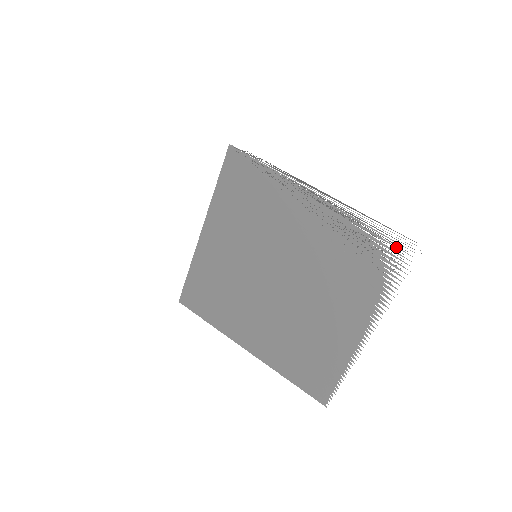
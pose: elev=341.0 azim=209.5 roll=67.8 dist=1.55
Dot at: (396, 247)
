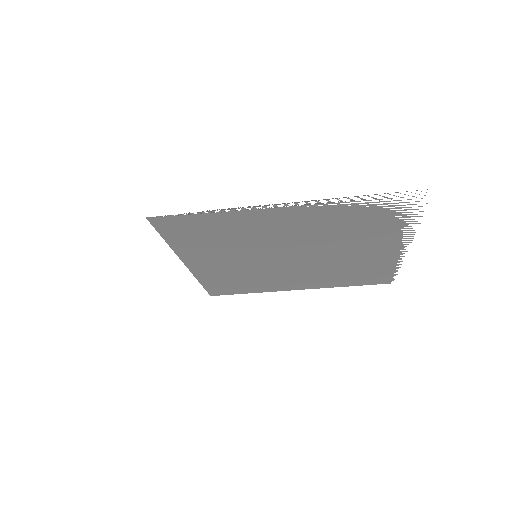
Dot at: occluded
